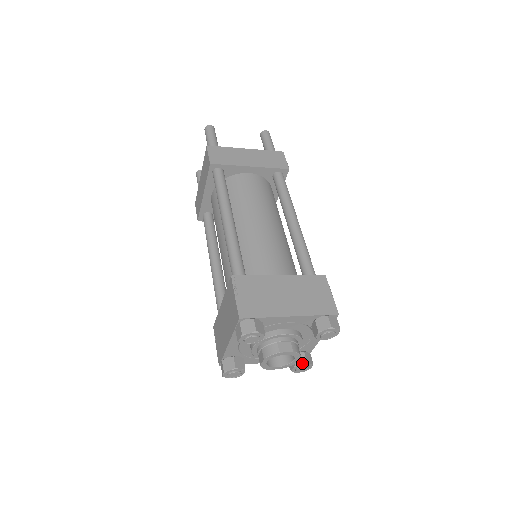
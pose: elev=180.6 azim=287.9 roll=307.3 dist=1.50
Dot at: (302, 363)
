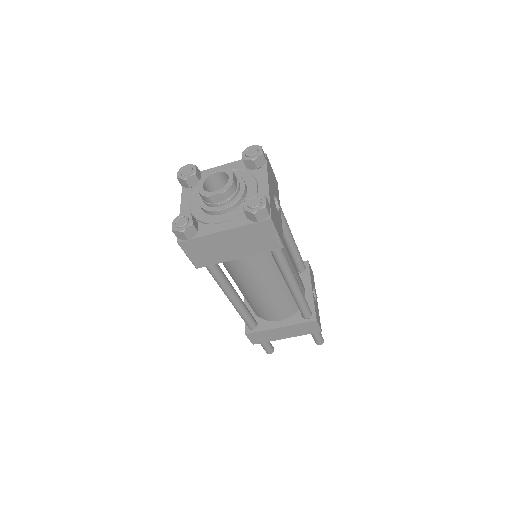
Dot at: (251, 197)
